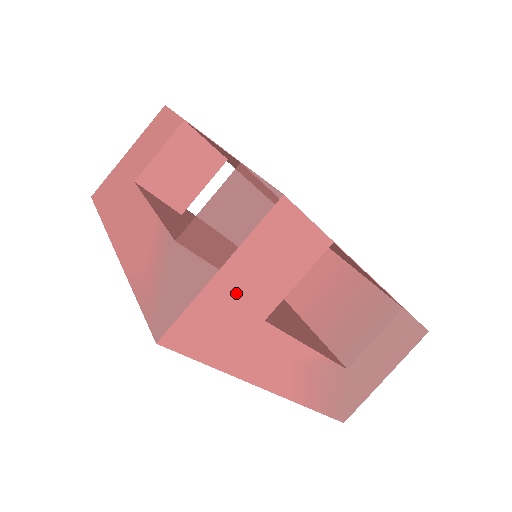
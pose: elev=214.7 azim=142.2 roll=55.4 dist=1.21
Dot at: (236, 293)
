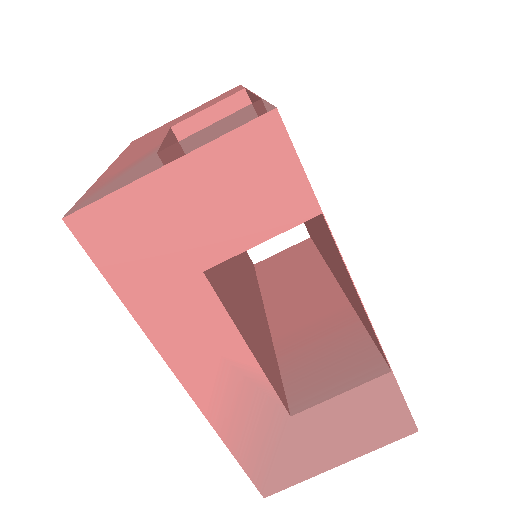
Dot at: (179, 210)
